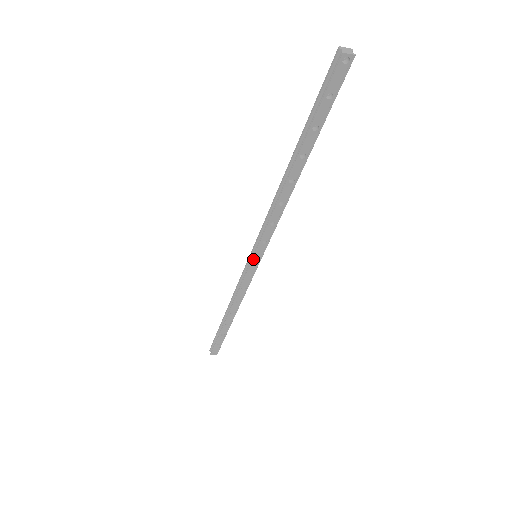
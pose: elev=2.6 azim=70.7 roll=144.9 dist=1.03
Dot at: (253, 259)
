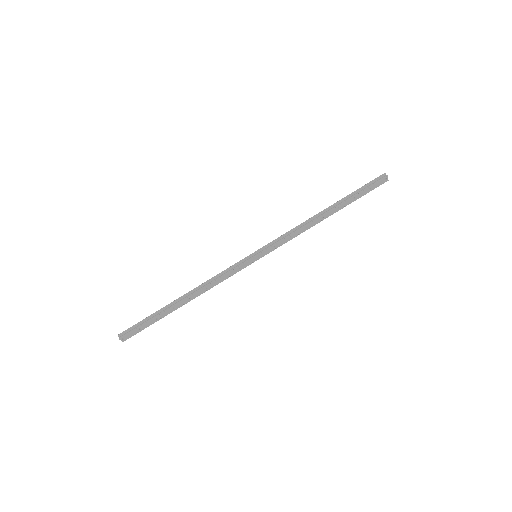
Dot at: (256, 256)
